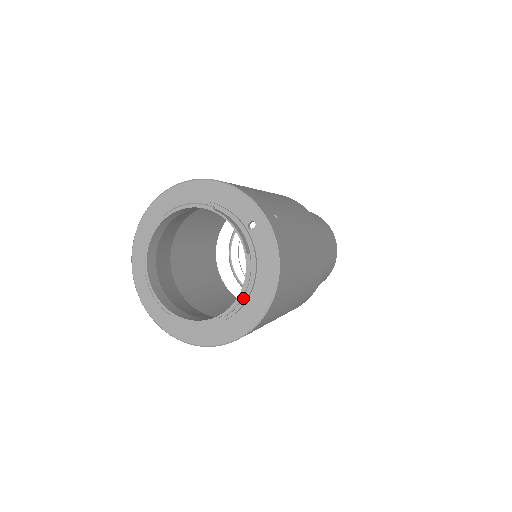
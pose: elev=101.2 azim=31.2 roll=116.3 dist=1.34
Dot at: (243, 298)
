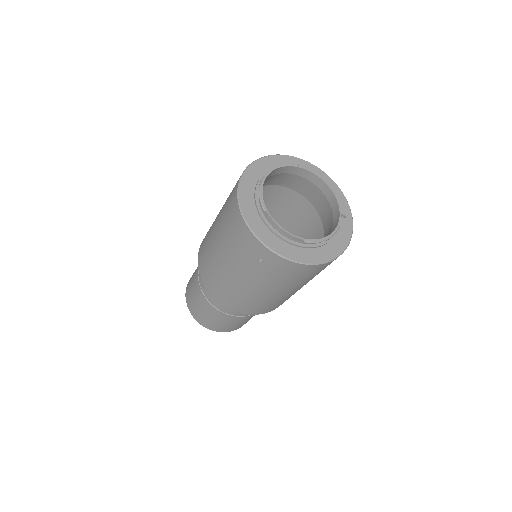
Dot at: (318, 244)
